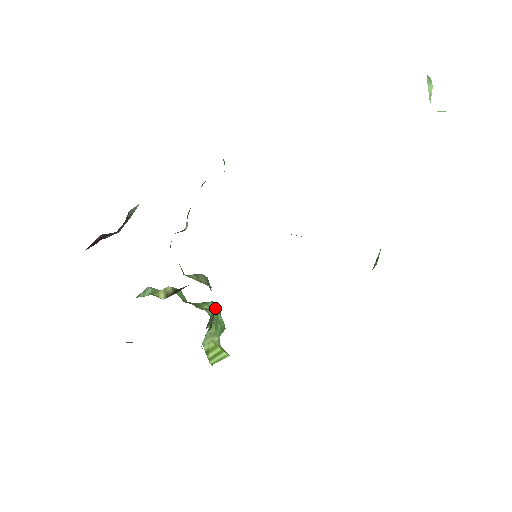
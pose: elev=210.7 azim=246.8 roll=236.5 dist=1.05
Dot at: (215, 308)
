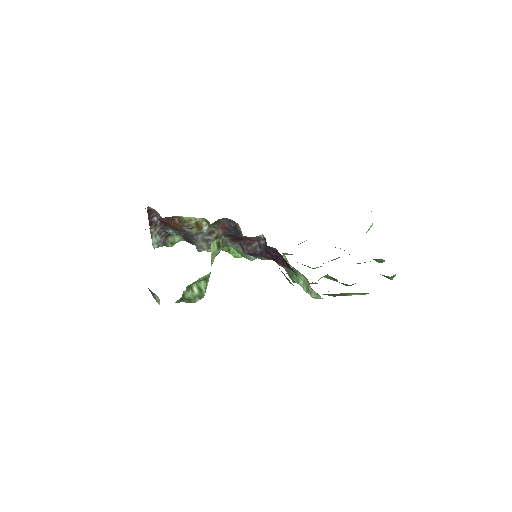
Dot at: (226, 242)
